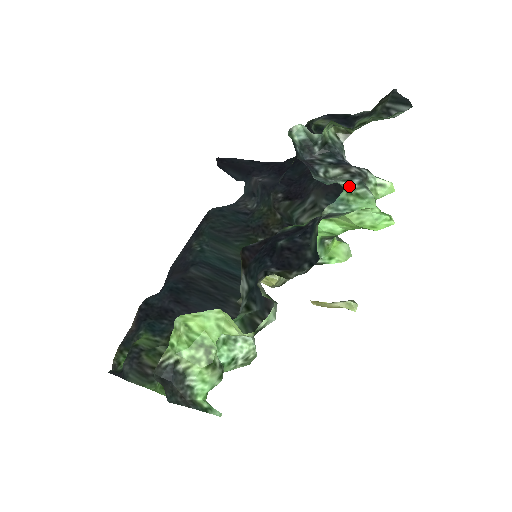
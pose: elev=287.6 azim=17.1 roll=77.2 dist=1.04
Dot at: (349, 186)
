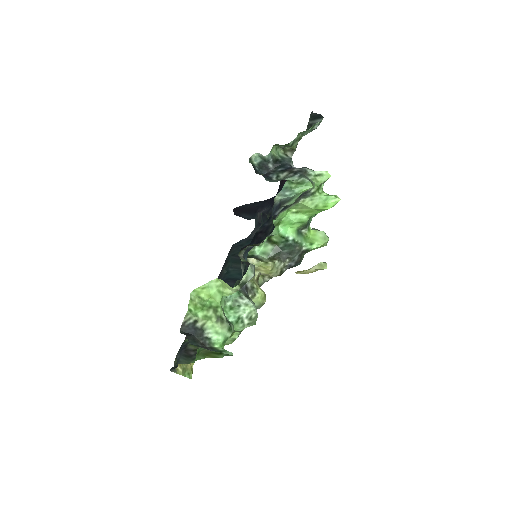
Dot at: (292, 180)
